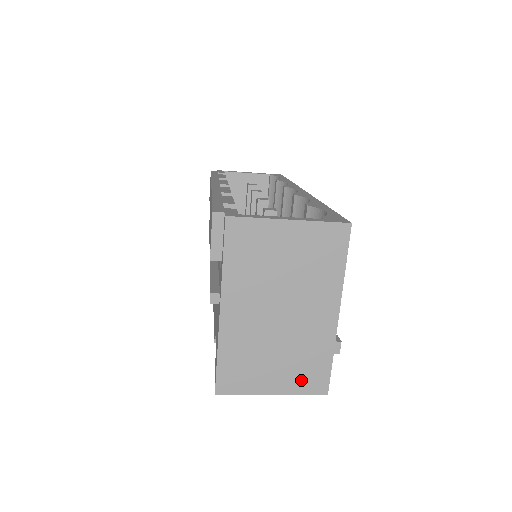
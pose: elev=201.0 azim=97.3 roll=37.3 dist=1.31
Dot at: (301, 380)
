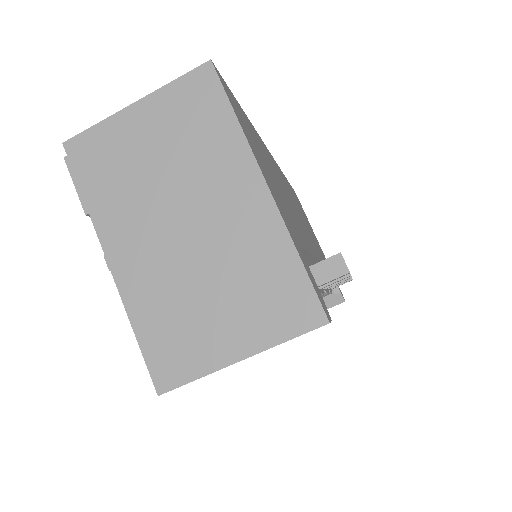
Dot at: (271, 316)
